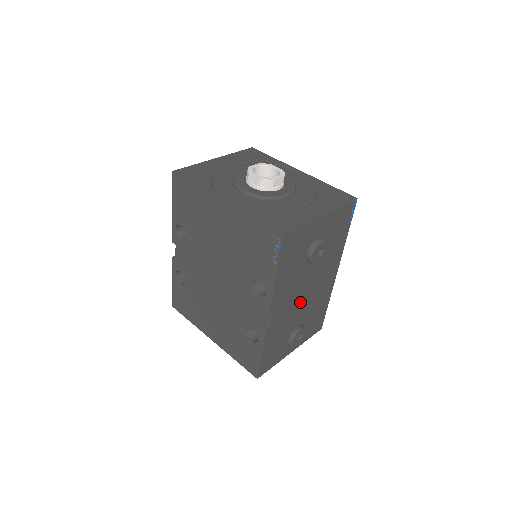
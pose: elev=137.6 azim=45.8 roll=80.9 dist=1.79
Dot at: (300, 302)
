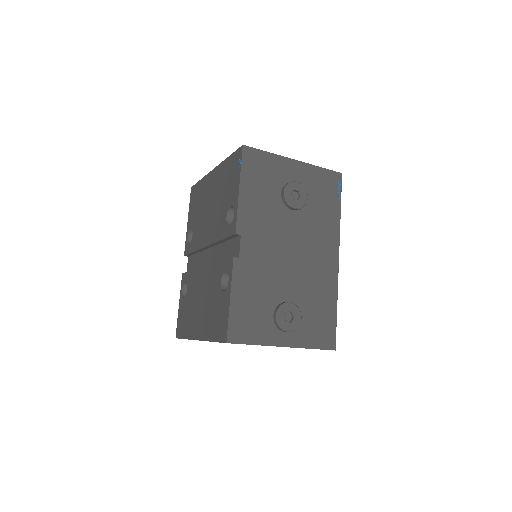
Dot at: (284, 260)
